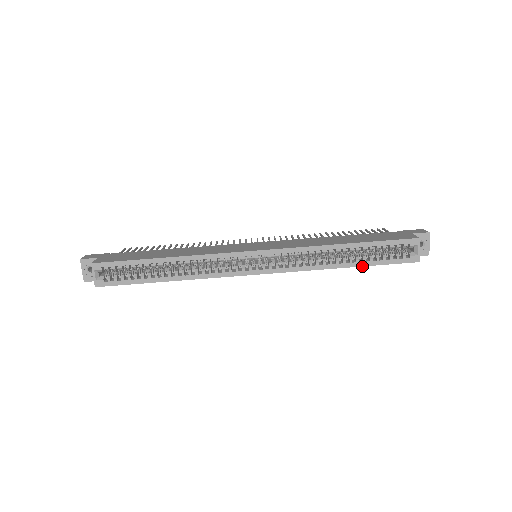
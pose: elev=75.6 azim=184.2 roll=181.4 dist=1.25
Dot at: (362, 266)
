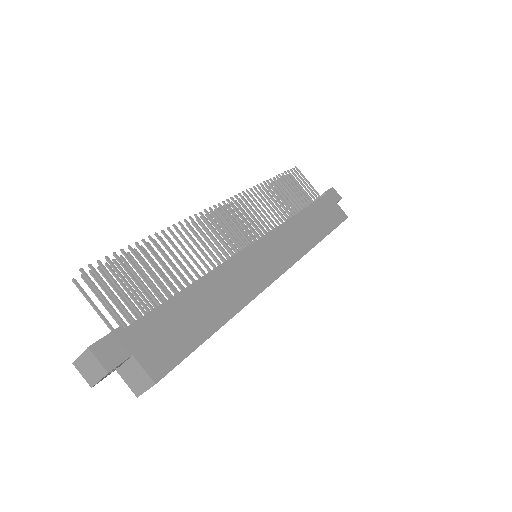
Dot at: occluded
